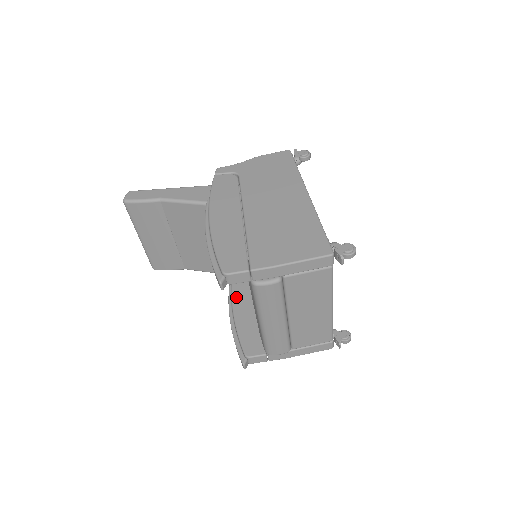
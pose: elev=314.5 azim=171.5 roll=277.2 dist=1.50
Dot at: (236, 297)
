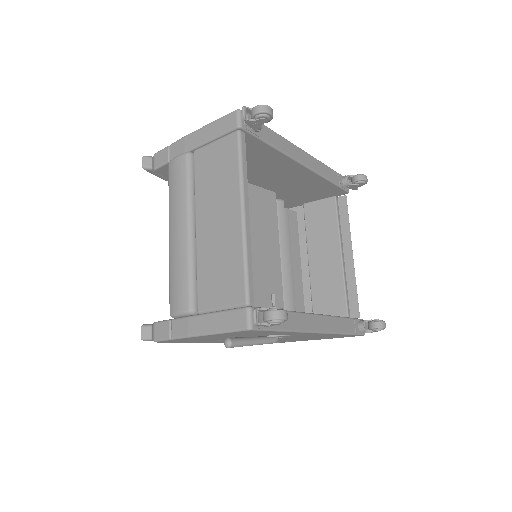
Dot at: occluded
